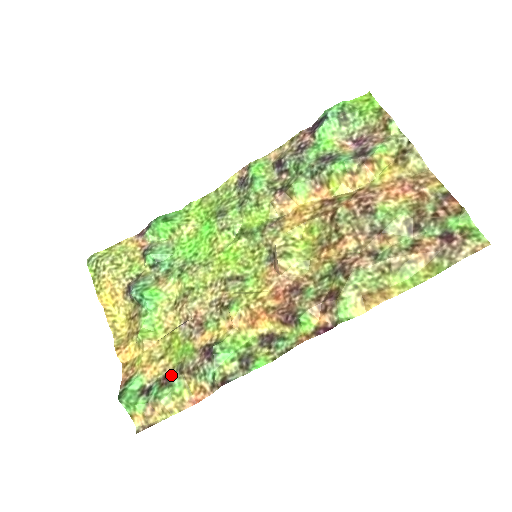
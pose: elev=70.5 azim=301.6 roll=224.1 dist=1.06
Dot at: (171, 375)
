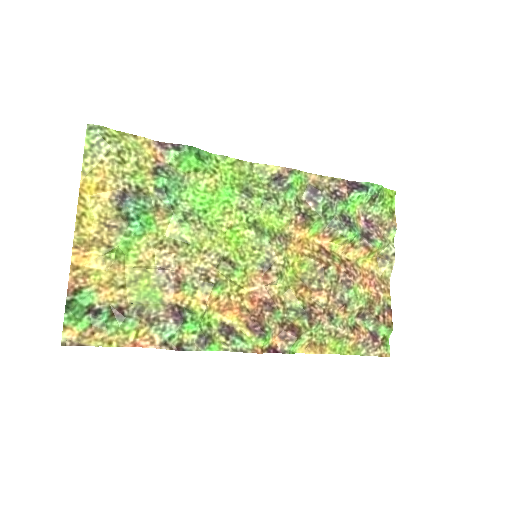
Dot at: (127, 310)
